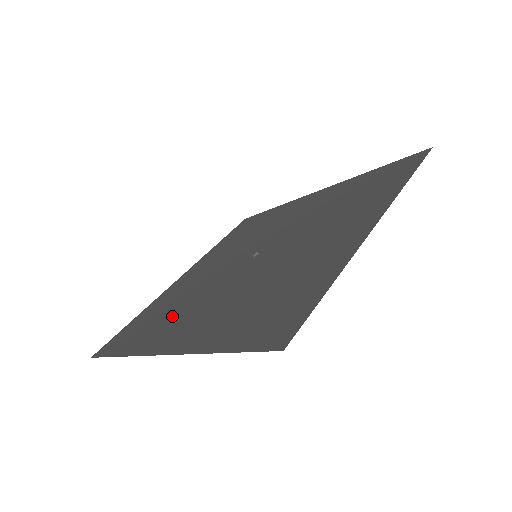
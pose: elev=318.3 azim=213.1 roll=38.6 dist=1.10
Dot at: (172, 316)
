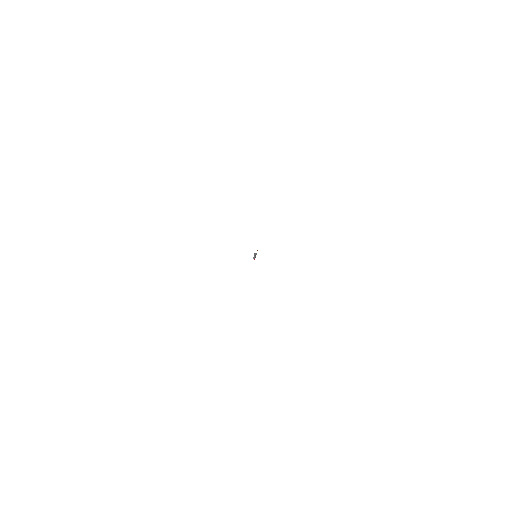
Dot at: occluded
